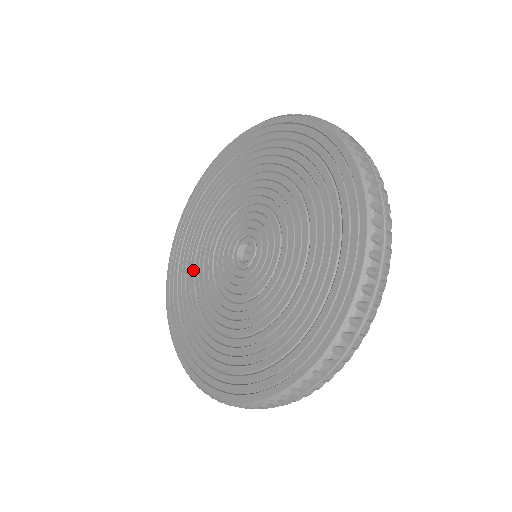
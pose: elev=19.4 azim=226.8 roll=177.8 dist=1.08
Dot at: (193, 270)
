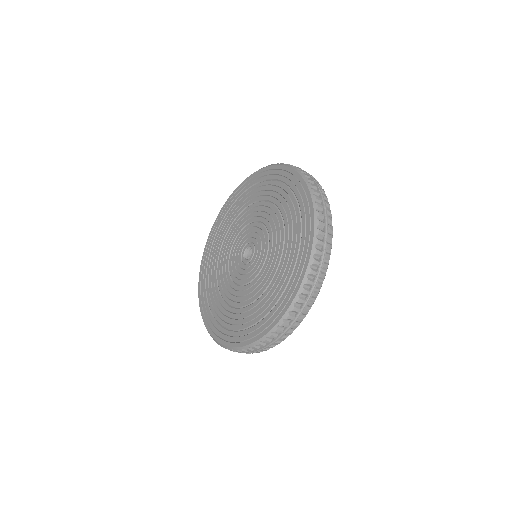
Dot at: (216, 277)
